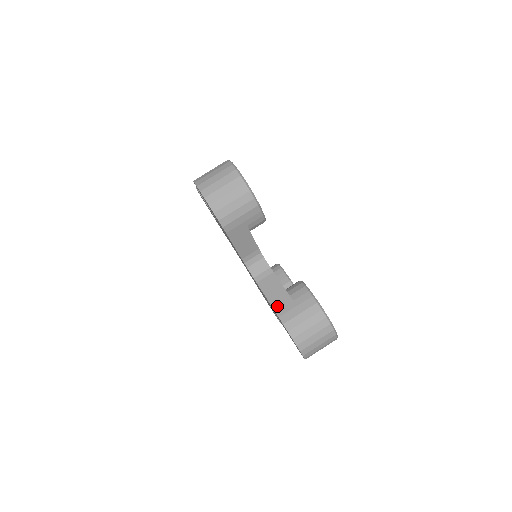
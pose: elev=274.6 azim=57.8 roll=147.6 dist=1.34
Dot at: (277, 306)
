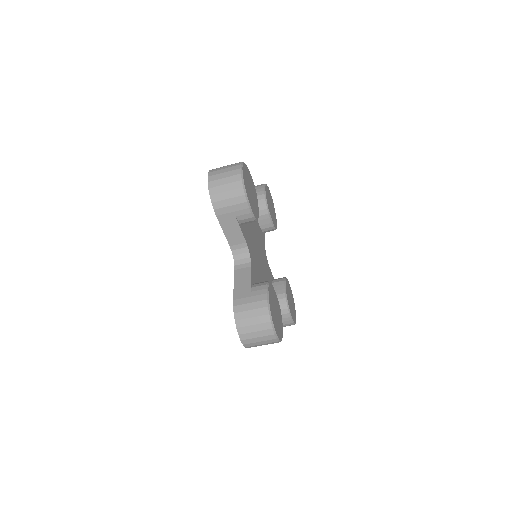
Dot at: (237, 291)
